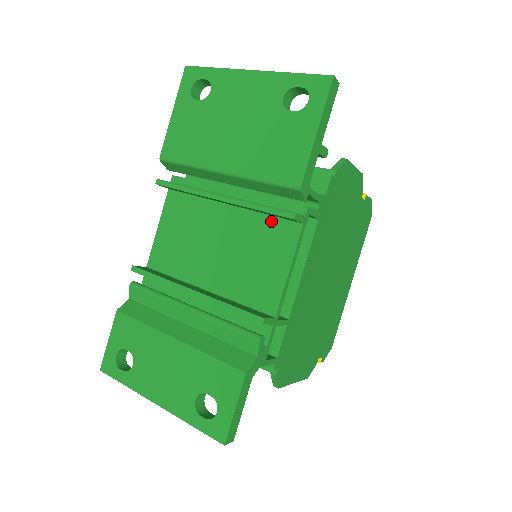
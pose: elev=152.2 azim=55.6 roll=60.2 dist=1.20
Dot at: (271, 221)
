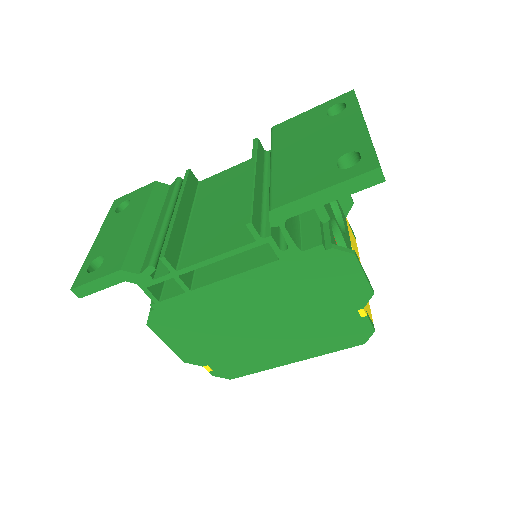
Dot at: occluded
